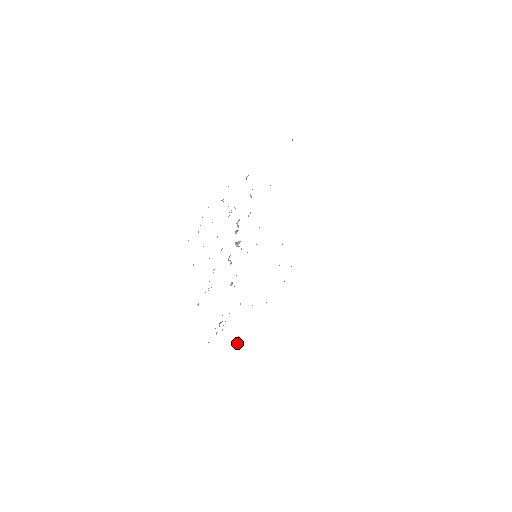
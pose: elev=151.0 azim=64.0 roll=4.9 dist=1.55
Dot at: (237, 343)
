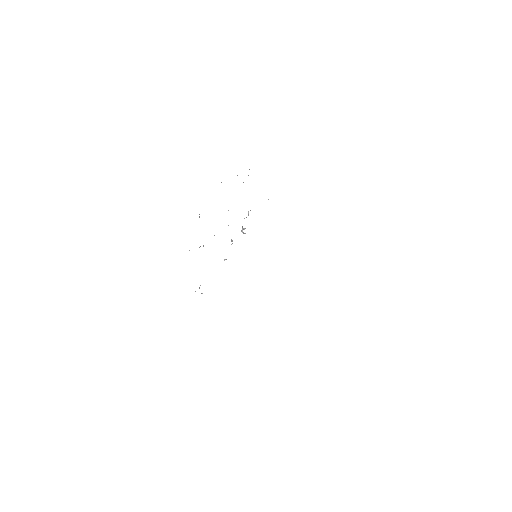
Dot at: occluded
